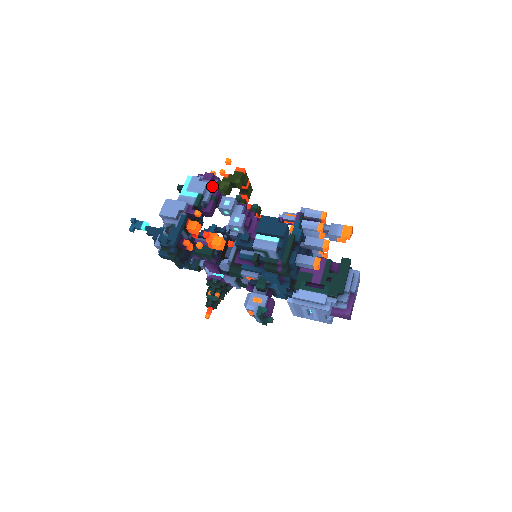
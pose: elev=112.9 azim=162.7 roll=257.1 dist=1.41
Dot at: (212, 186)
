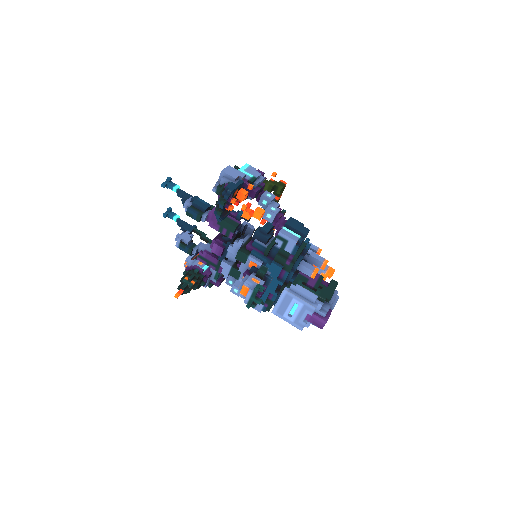
Dot at: (263, 179)
